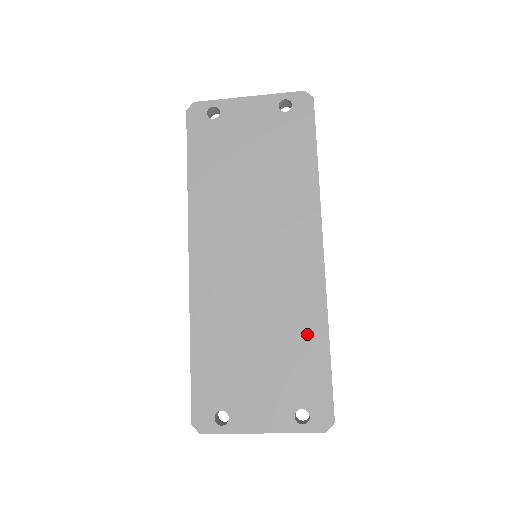
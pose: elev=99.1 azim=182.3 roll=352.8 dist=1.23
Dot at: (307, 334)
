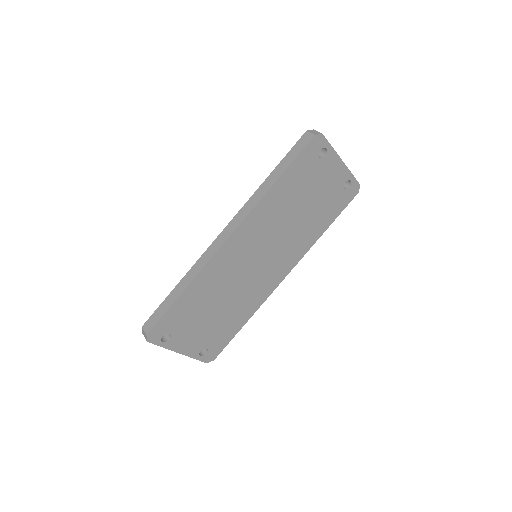
Dot at: (241, 315)
